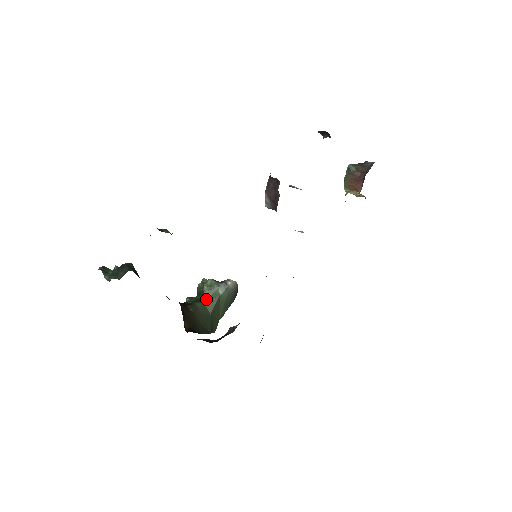
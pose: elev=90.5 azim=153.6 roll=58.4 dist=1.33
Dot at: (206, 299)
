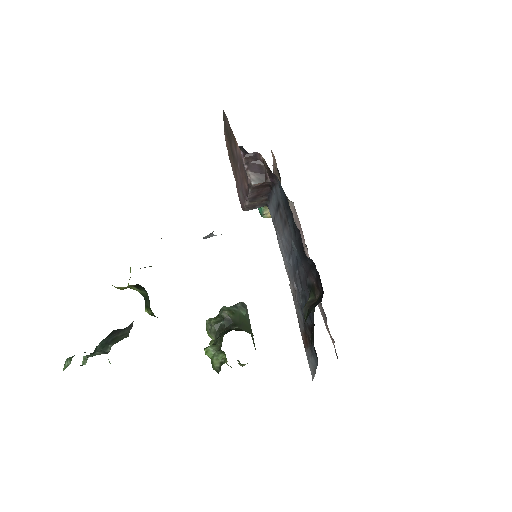
Dot at: (237, 323)
